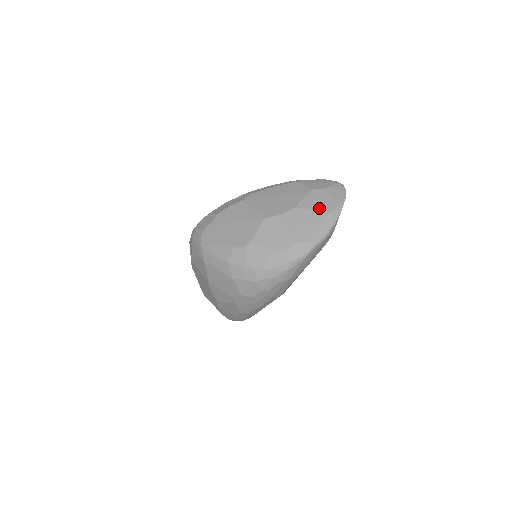
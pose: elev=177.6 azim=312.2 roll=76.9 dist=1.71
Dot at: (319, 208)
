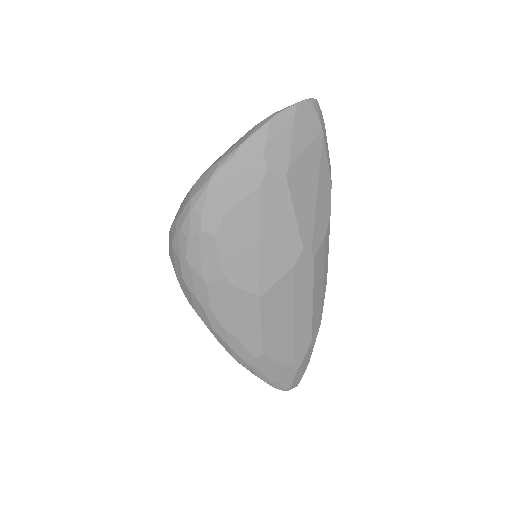
Dot at: occluded
